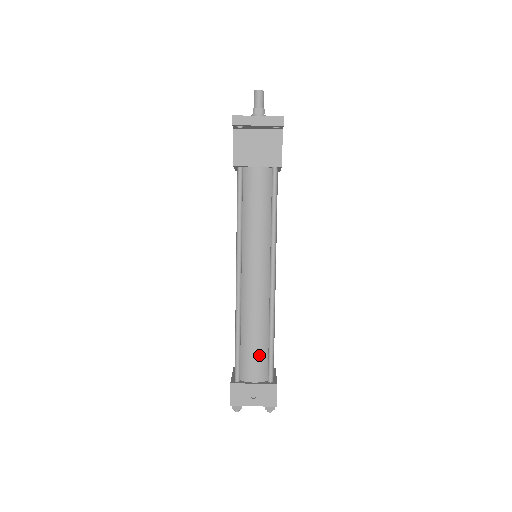
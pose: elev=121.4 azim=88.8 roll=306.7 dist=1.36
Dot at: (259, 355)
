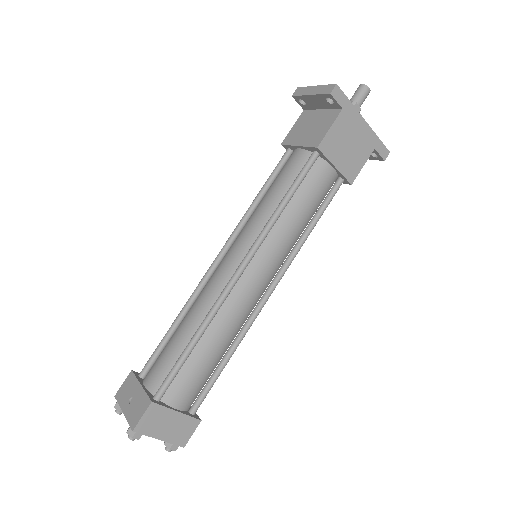
Dot at: (169, 356)
